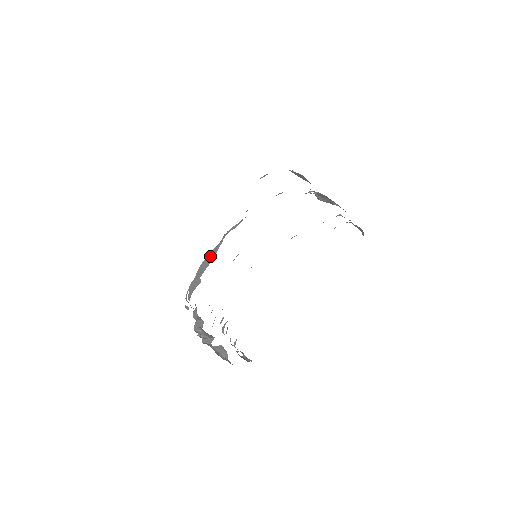
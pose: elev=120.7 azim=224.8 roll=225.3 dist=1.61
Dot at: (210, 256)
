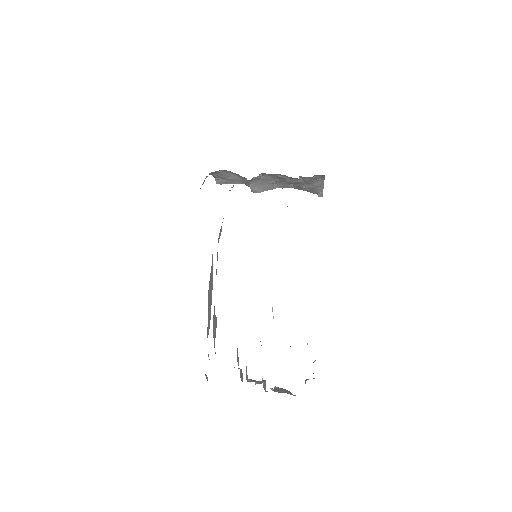
Dot at: (210, 285)
